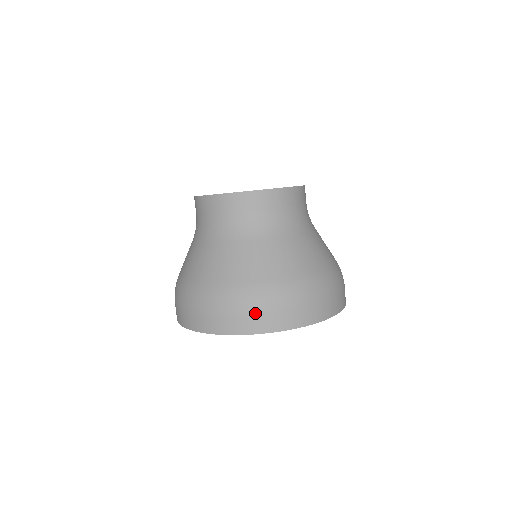
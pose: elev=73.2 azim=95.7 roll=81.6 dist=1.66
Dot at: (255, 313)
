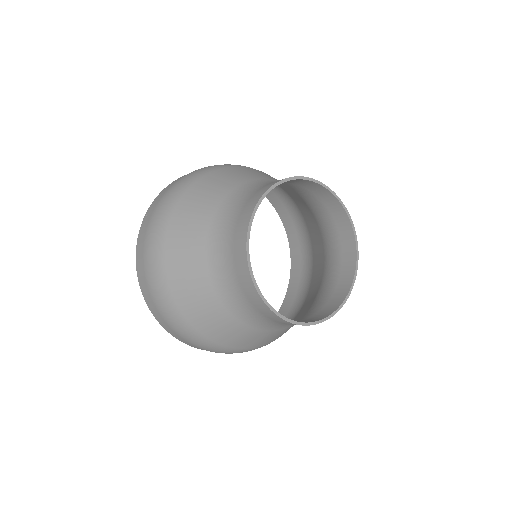
Dot at: occluded
